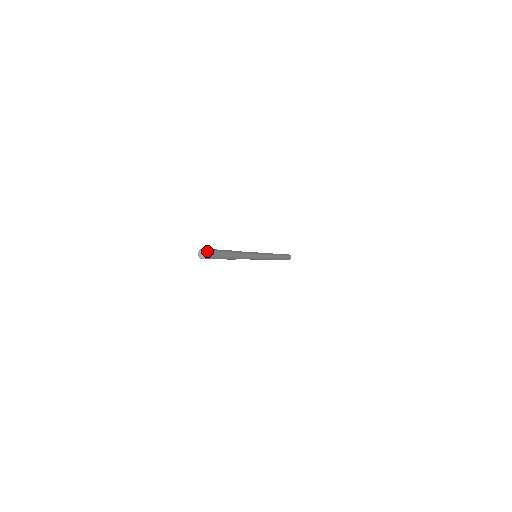
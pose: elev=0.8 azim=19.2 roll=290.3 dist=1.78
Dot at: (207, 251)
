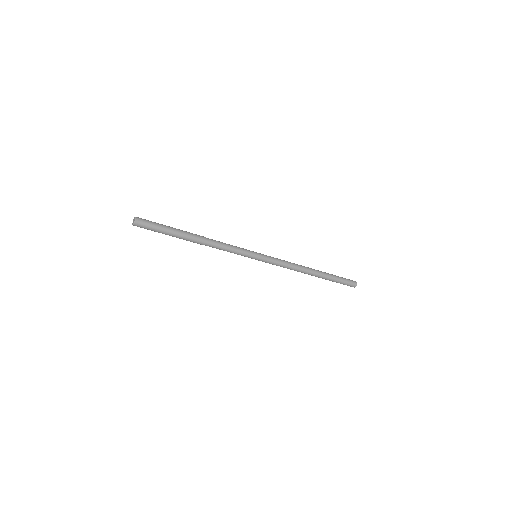
Dot at: (136, 217)
